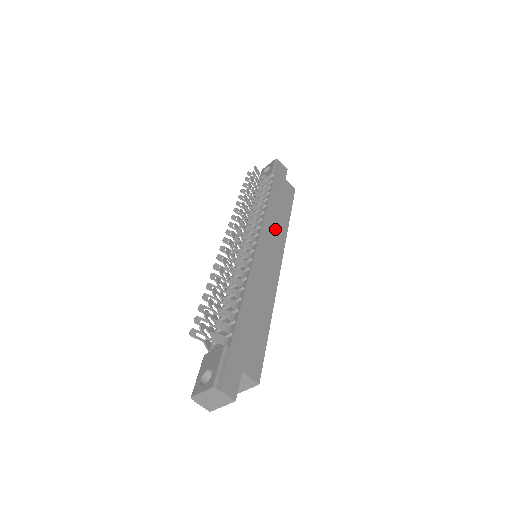
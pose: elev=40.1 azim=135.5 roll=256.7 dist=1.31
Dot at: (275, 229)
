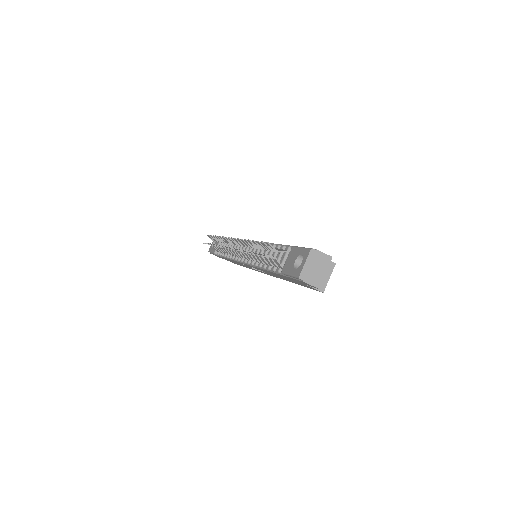
Dot at: occluded
